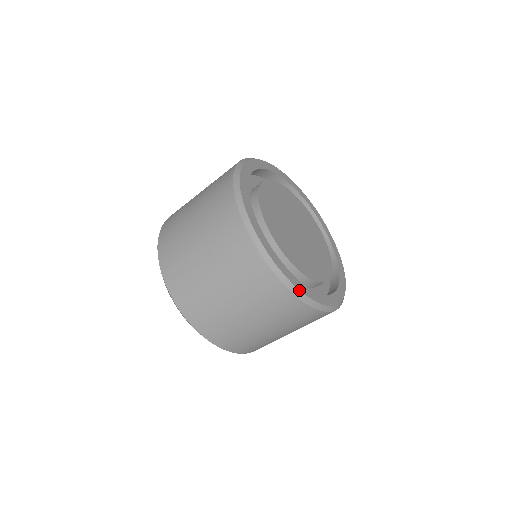
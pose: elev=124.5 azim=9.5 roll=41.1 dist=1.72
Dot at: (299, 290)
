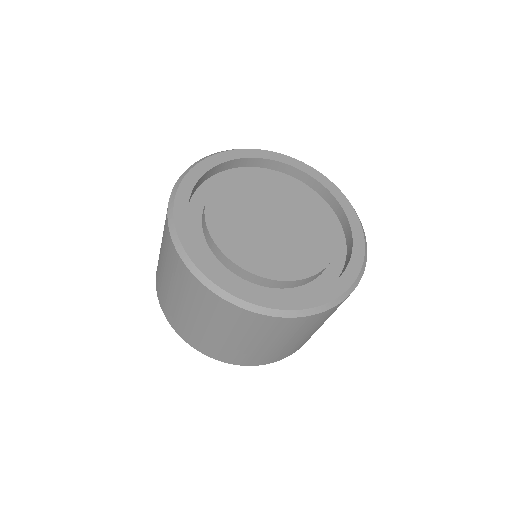
Dot at: (347, 290)
